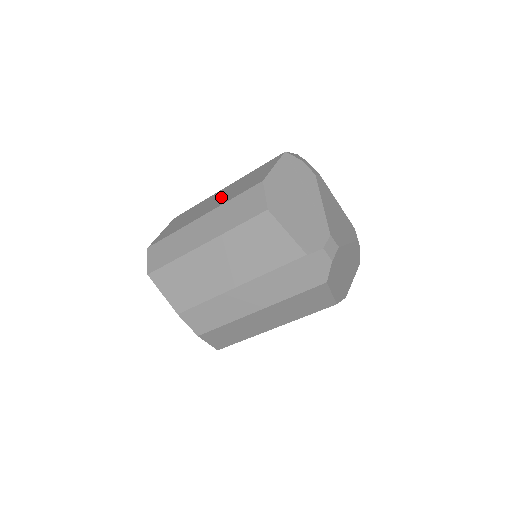
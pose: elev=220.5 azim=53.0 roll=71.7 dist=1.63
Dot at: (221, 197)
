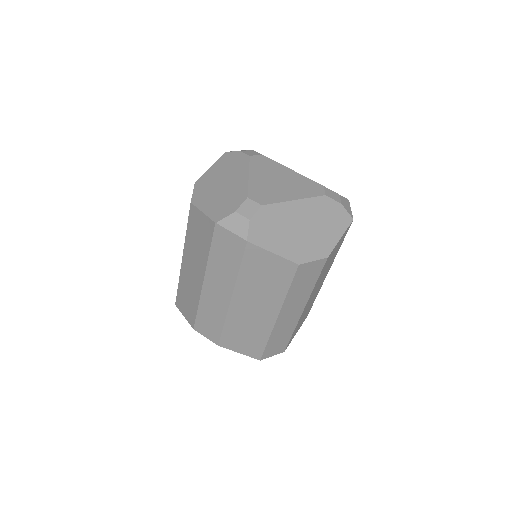
Dot at: occluded
